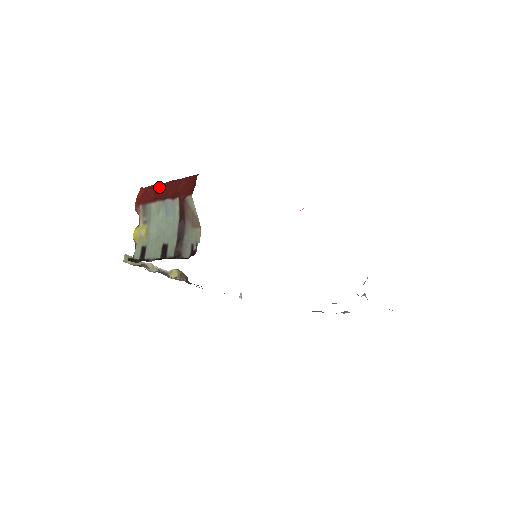
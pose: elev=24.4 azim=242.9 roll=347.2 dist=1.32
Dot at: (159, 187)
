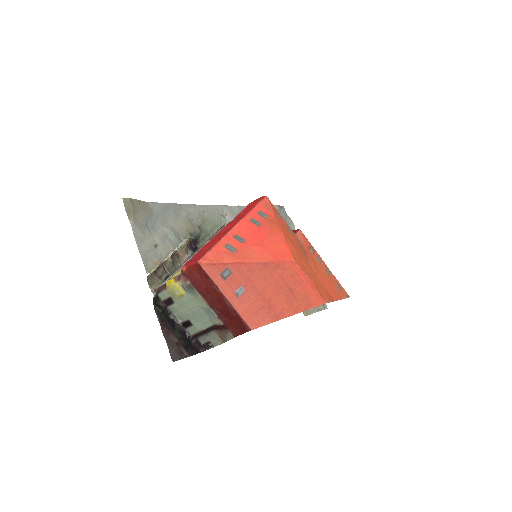
Dot at: (214, 290)
